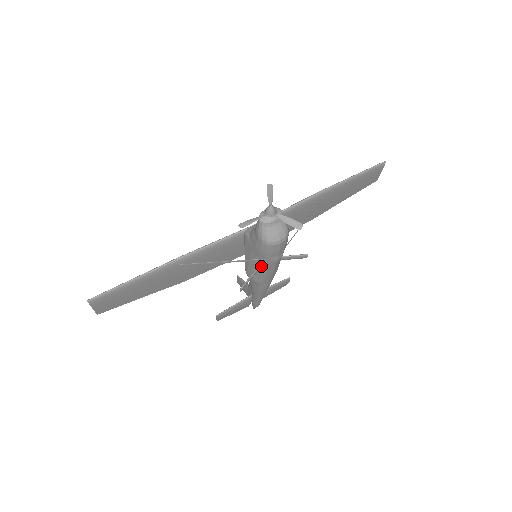
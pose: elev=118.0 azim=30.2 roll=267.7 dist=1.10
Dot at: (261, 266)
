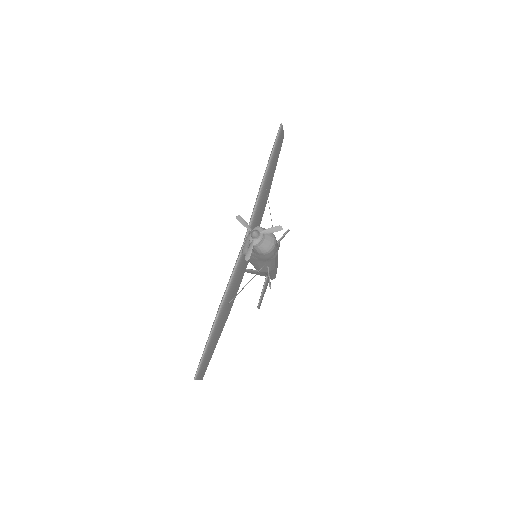
Dot at: (270, 263)
